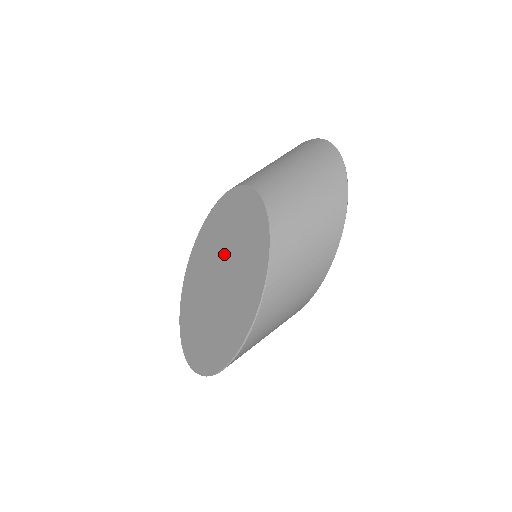
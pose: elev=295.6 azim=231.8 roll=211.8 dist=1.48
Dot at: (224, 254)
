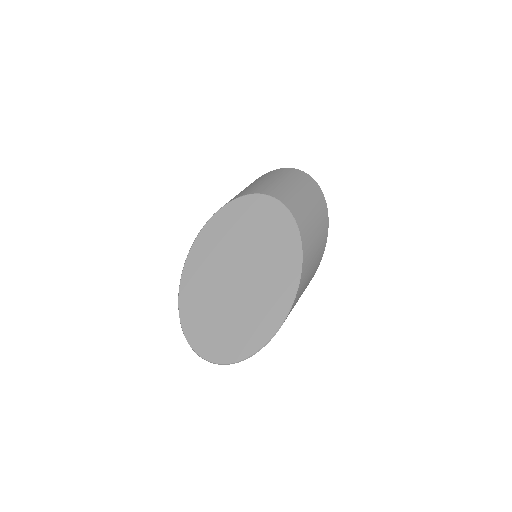
Dot at: (240, 251)
